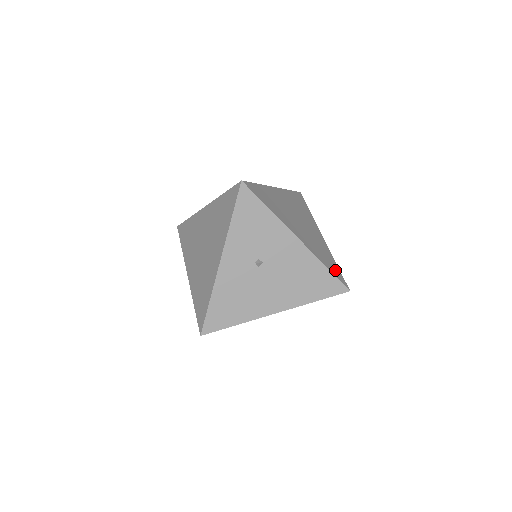
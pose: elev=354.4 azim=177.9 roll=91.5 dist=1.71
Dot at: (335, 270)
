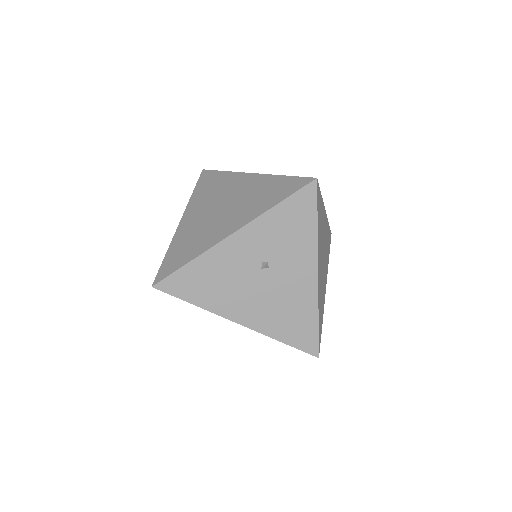
Dot at: (320, 328)
